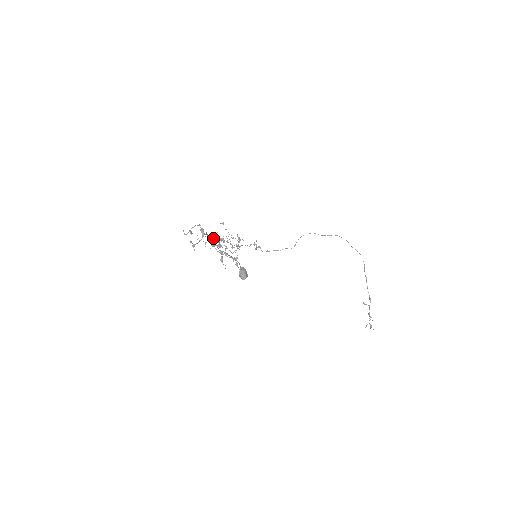
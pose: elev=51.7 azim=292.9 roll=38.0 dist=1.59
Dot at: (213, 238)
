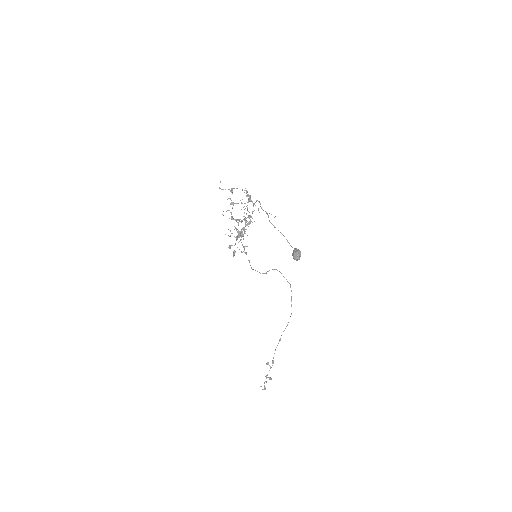
Dot at: occluded
